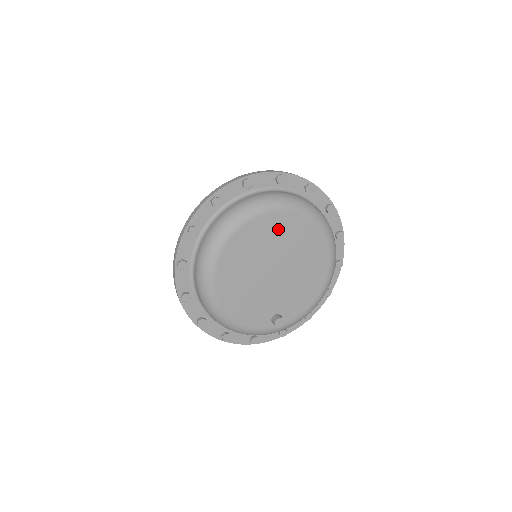
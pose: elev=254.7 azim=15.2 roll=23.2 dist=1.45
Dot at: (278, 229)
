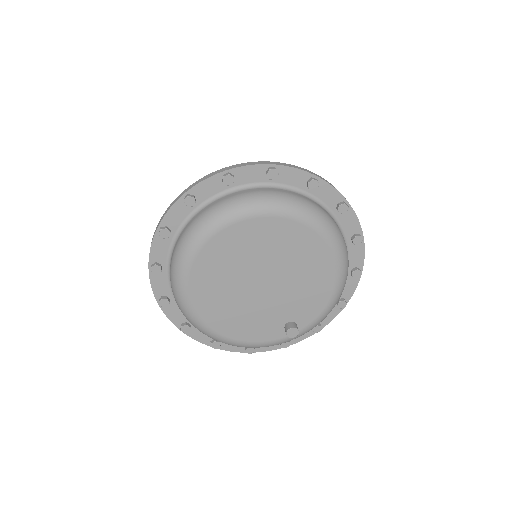
Dot at: (242, 241)
